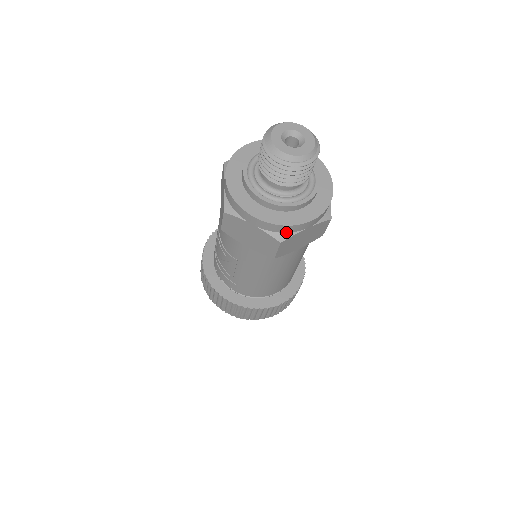
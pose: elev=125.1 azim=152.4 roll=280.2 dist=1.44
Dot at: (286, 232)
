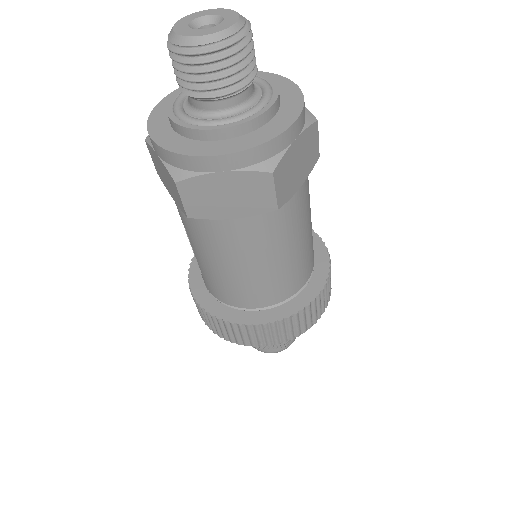
Dot at: (187, 169)
